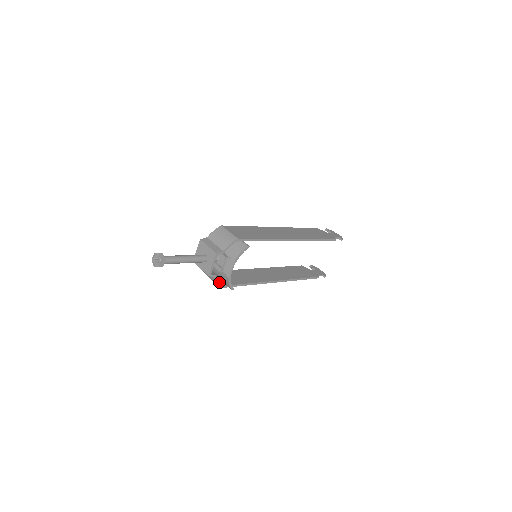
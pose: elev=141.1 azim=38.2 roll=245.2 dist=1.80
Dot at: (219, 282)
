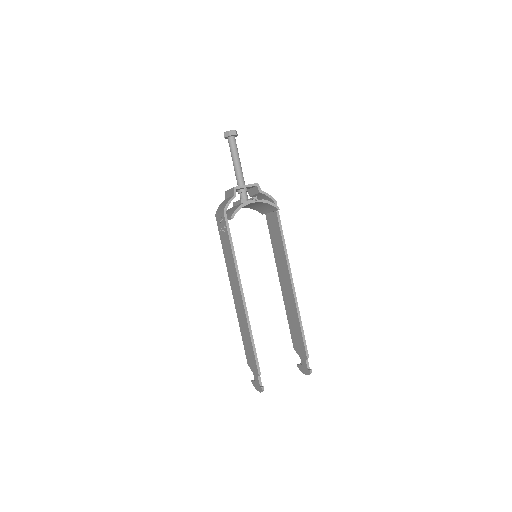
Dot at: occluded
